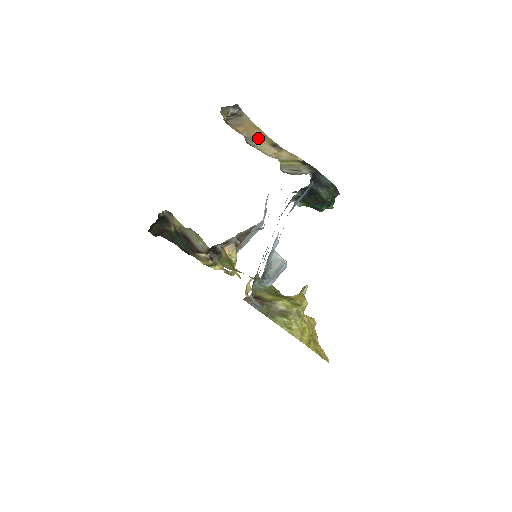
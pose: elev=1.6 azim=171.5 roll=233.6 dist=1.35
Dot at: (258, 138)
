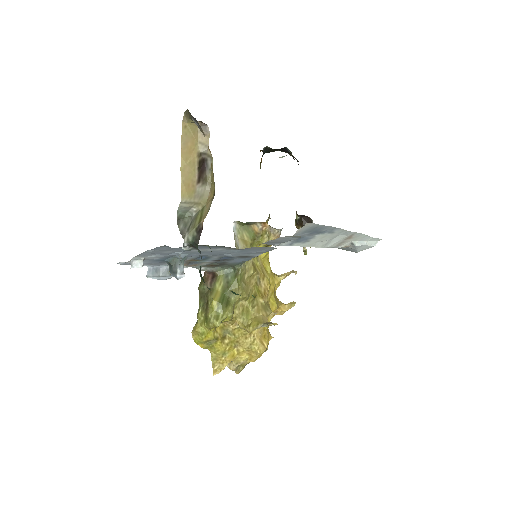
Dot at: (212, 167)
